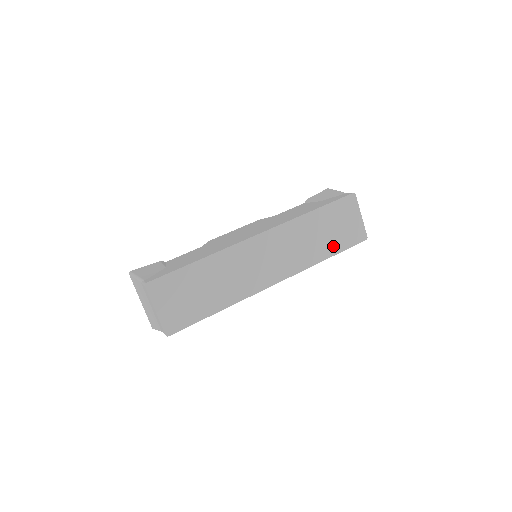
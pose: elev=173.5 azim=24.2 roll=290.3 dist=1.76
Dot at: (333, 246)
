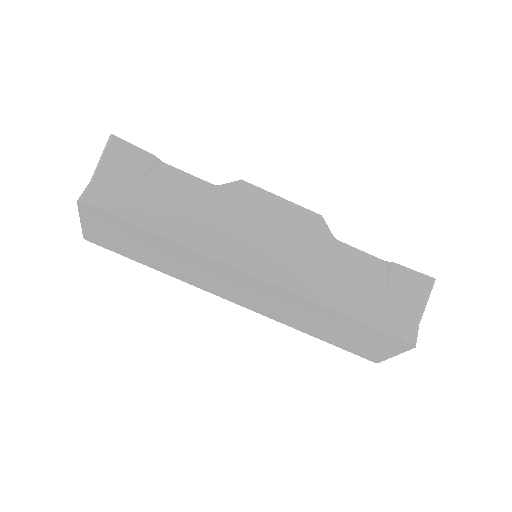
Dot at: (330, 338)
